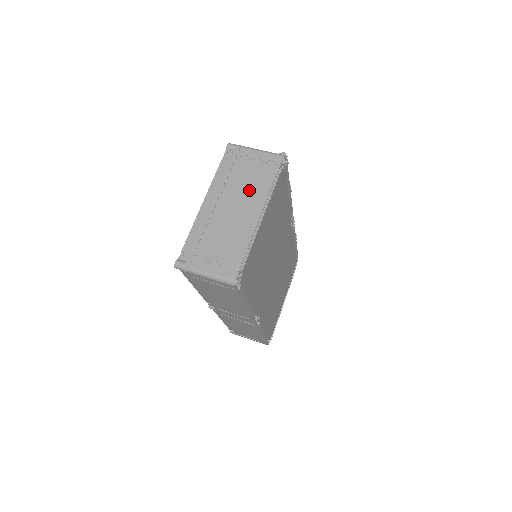
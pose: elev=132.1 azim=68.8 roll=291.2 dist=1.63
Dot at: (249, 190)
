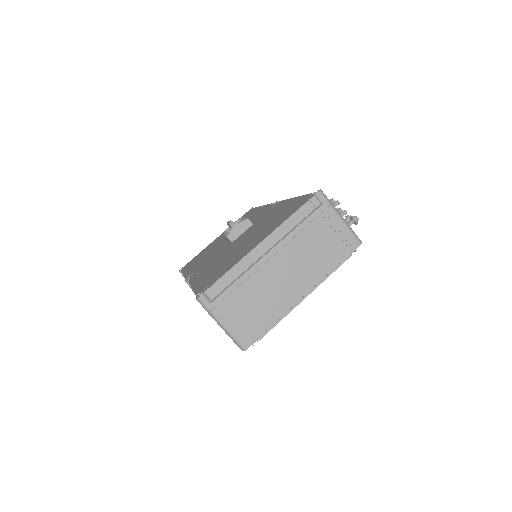
Dot at: (310, 261)
